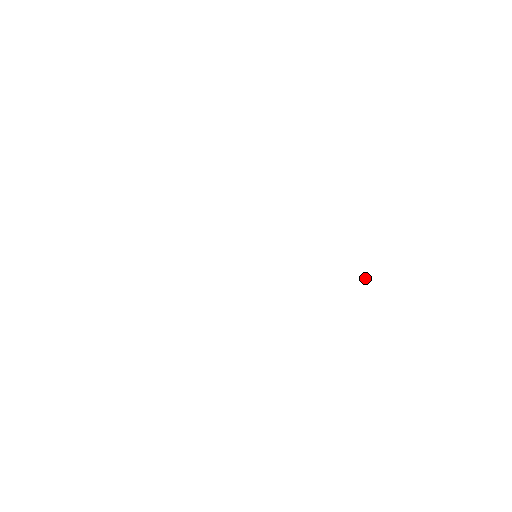
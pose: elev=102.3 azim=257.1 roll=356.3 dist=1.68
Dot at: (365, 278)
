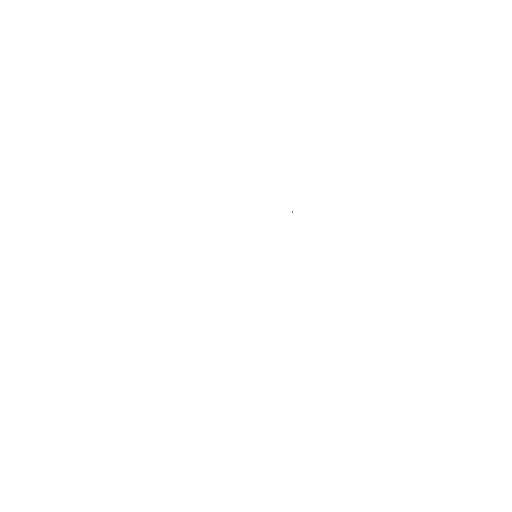
Dot at: occluded
